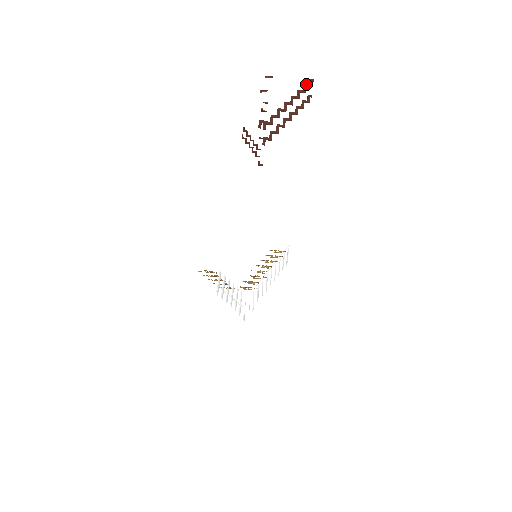
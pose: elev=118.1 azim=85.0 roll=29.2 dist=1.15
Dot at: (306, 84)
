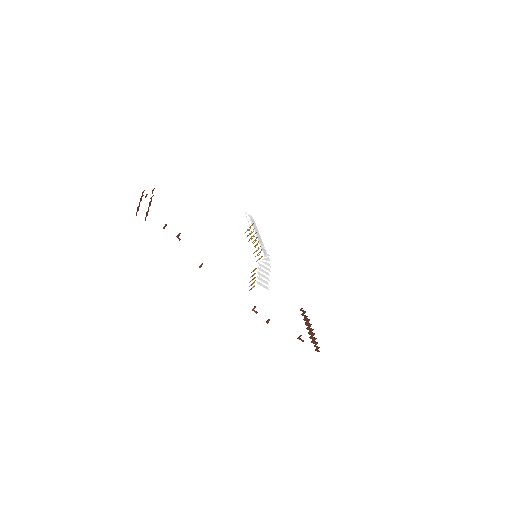
Dot at: (307, 322)
